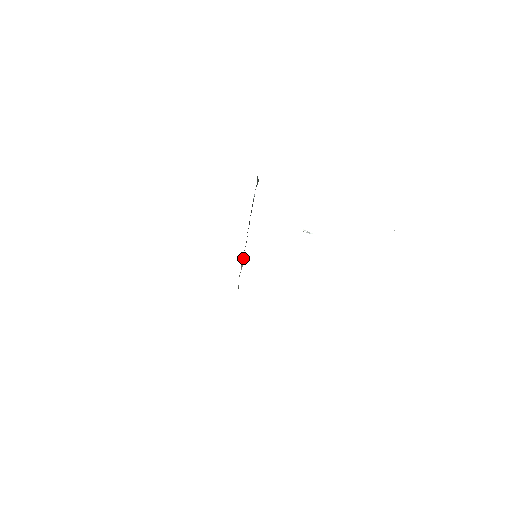
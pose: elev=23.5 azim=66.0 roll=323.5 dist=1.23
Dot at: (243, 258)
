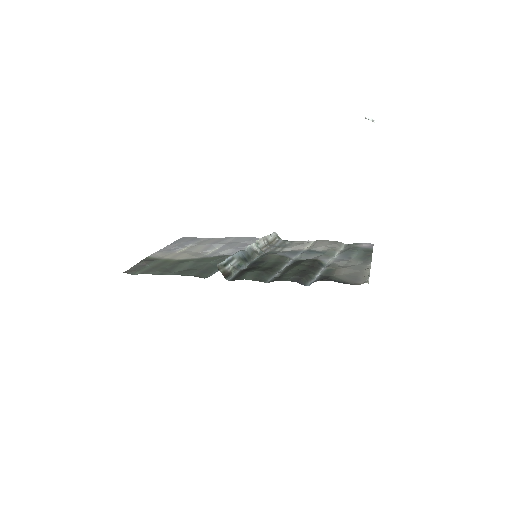
Dot at: (253, 243)
